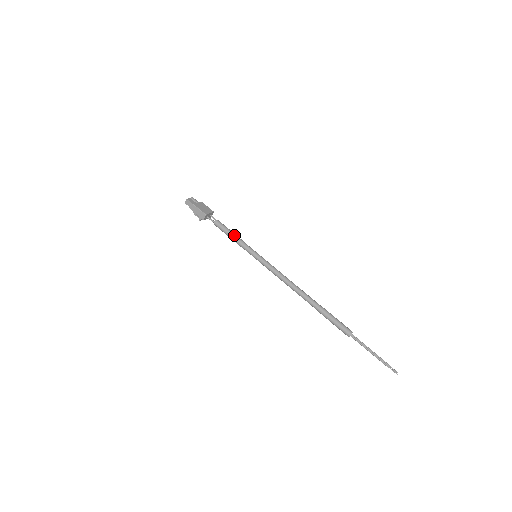
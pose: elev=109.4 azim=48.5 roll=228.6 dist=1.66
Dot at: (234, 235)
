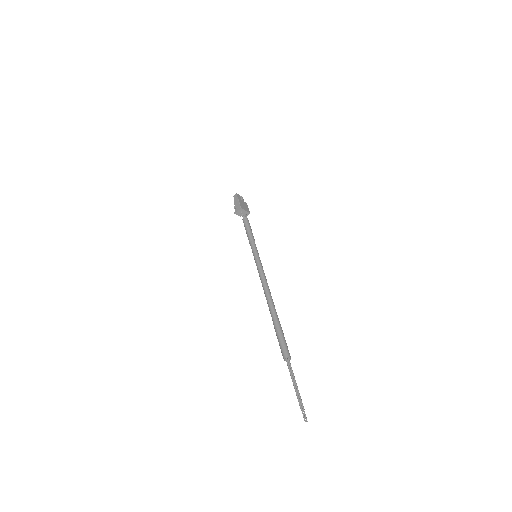
Dot at: (251, 232)
